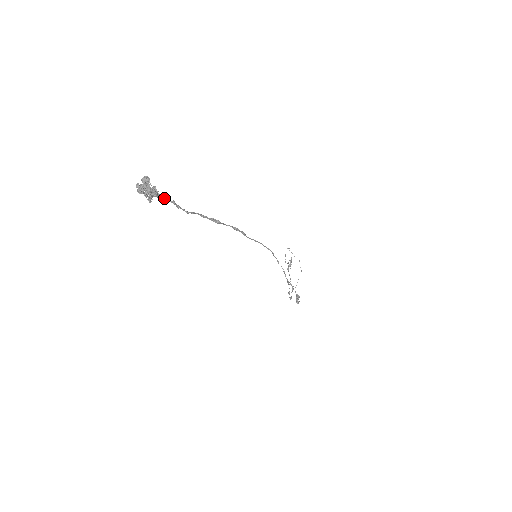
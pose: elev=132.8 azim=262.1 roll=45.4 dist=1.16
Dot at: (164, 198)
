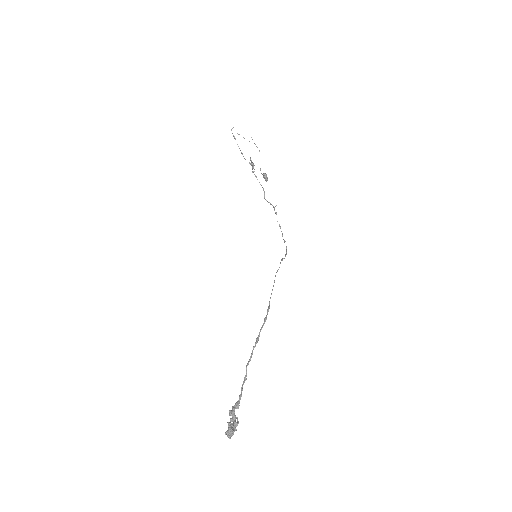
Dot at: (238, 408)
